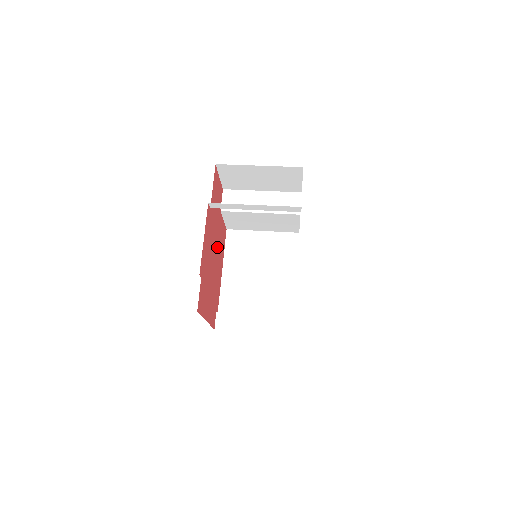
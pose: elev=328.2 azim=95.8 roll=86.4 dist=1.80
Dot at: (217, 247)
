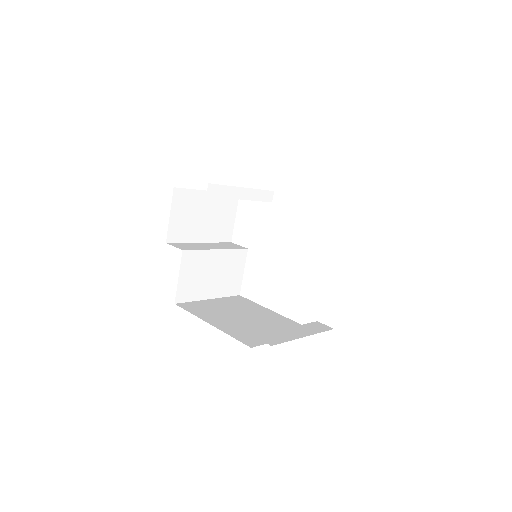
Dot at: occluded
